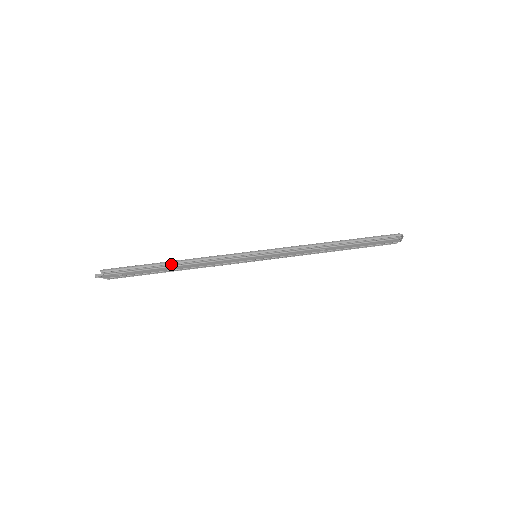
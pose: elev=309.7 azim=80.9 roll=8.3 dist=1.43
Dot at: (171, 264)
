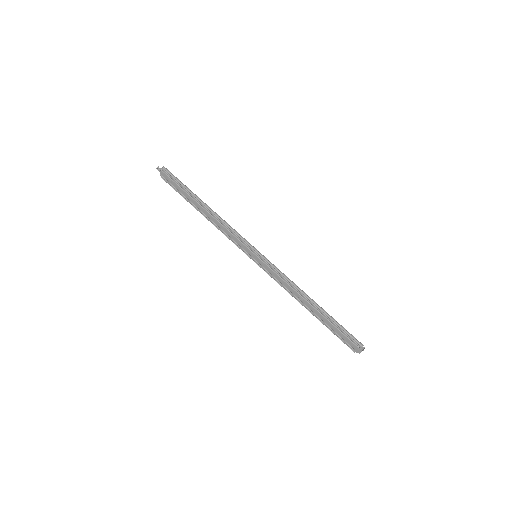
Dot at: (203, 205)
